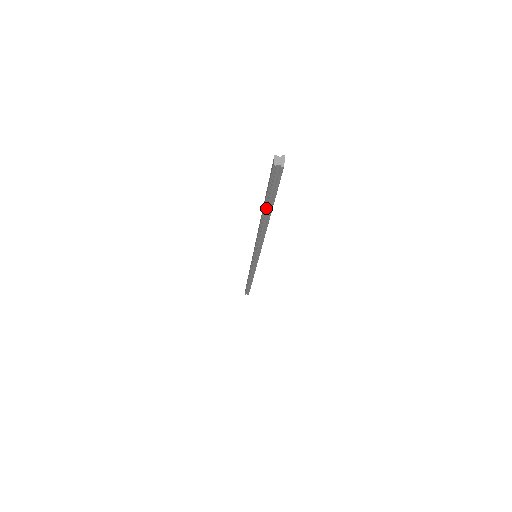
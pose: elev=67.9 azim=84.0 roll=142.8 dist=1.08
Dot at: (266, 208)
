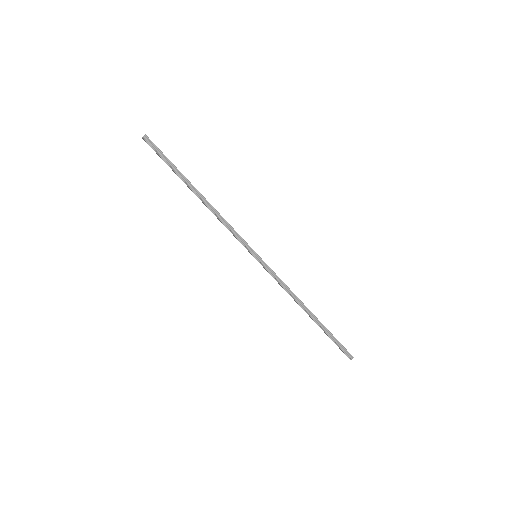
Dot at: (181, 178)
